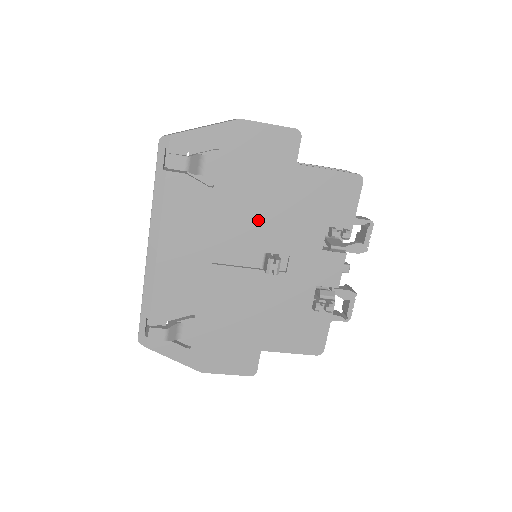
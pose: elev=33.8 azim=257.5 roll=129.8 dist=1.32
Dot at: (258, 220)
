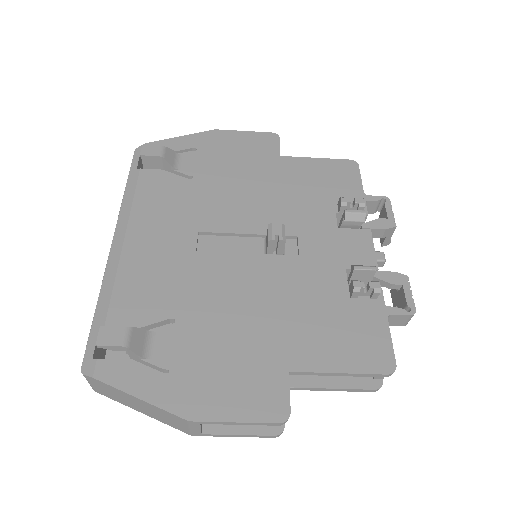
Dot at: (249, 204)
